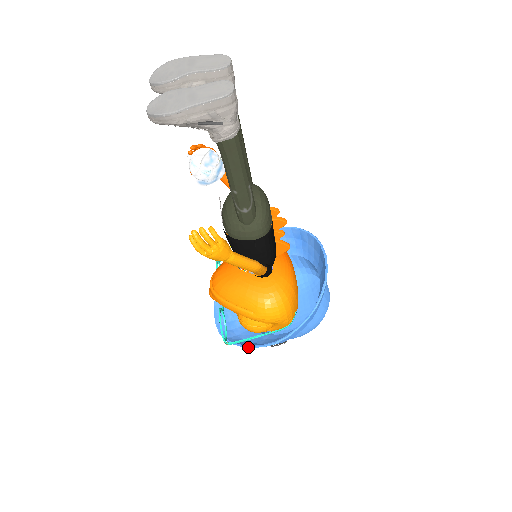
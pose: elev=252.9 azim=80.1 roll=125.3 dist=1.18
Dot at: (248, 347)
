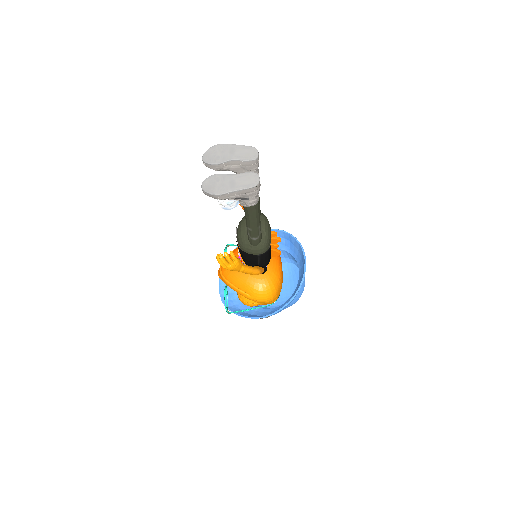
Dot at: occluded
